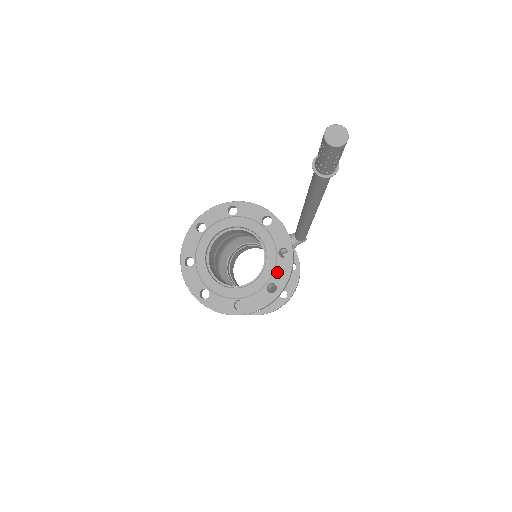
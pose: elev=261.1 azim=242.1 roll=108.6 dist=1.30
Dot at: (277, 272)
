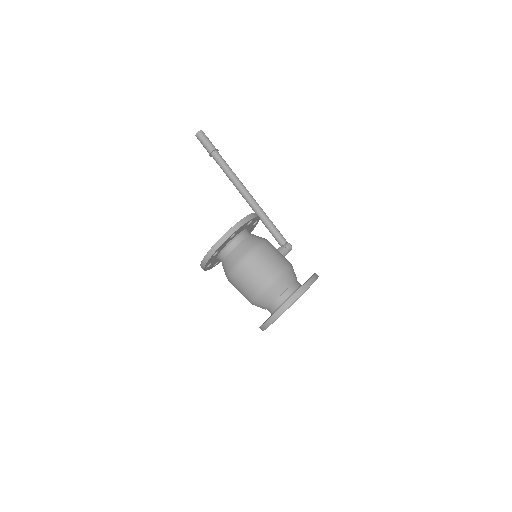
Dot at: occluded
